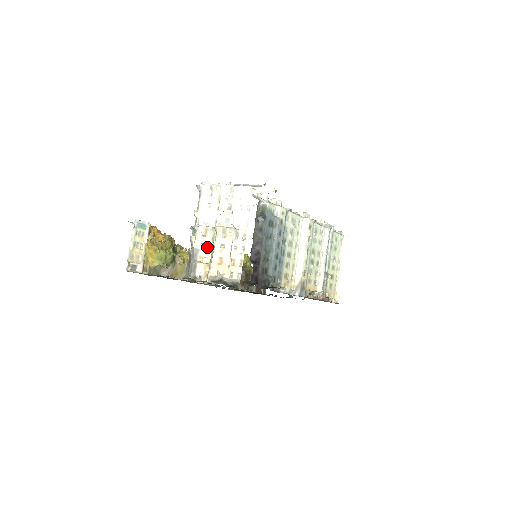
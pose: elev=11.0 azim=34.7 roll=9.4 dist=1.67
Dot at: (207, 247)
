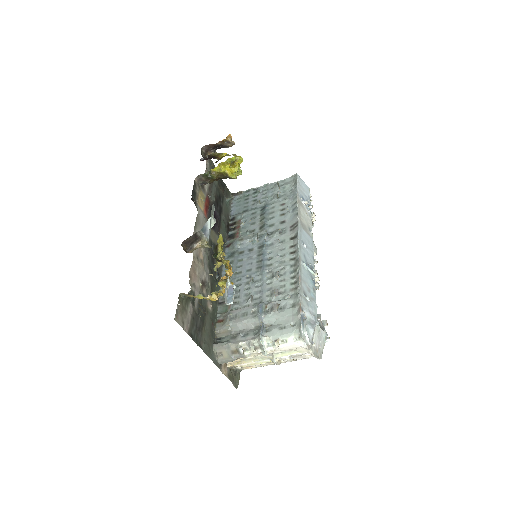
Dot at: (253, 356)
